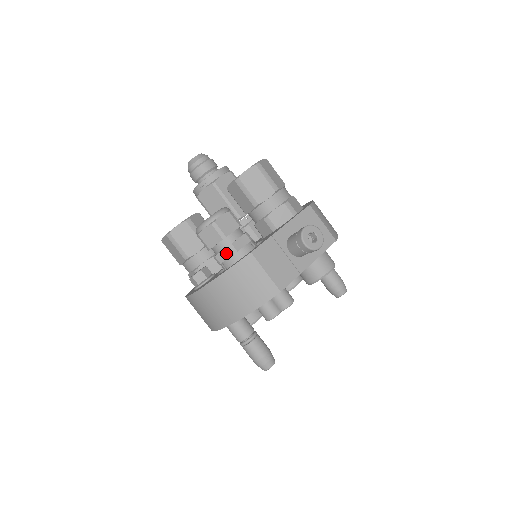
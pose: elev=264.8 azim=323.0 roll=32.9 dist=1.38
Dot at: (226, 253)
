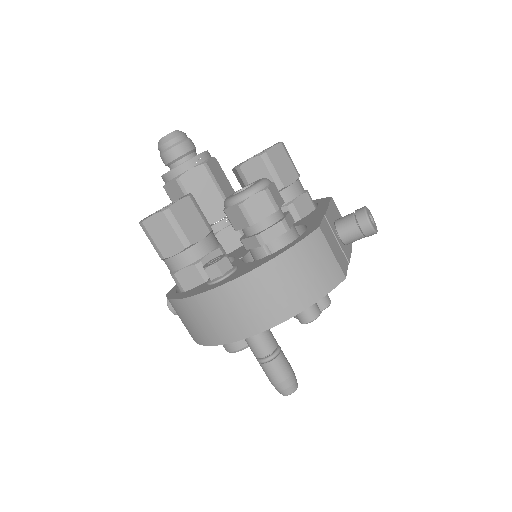
Dot at: (276, 230)
